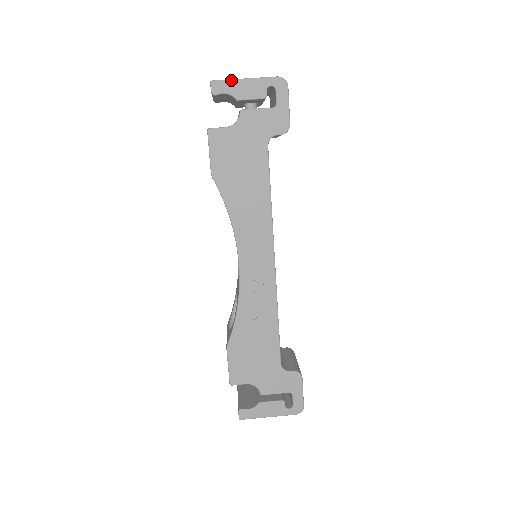
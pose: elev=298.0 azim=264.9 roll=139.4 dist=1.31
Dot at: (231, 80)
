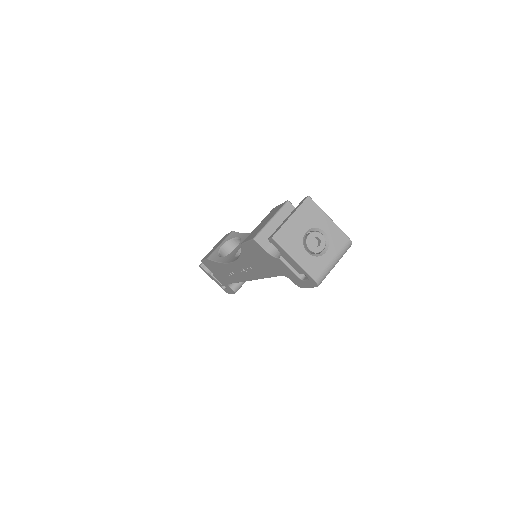
Dot at: (285, 251)
